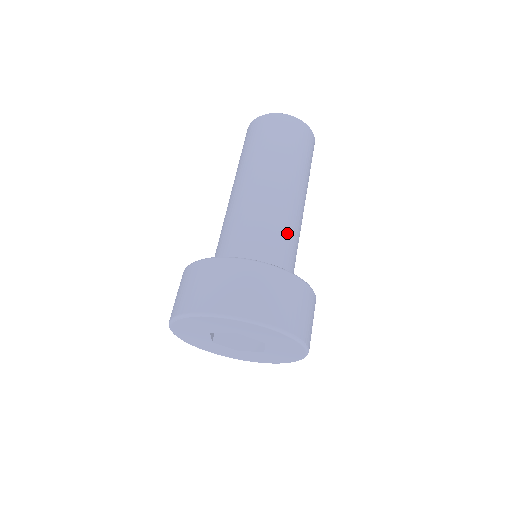
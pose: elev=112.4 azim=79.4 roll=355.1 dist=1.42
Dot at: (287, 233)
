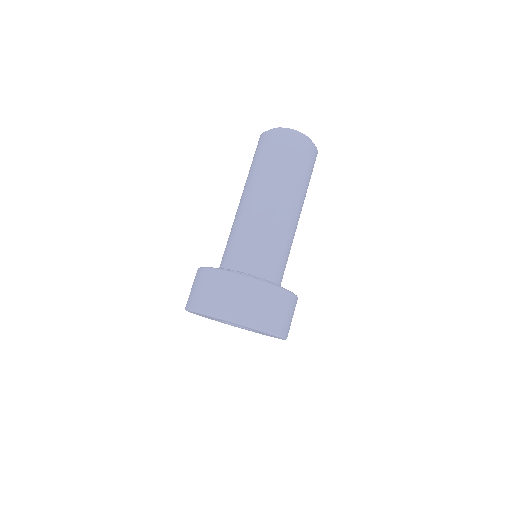
Dot at: (273, 242)
